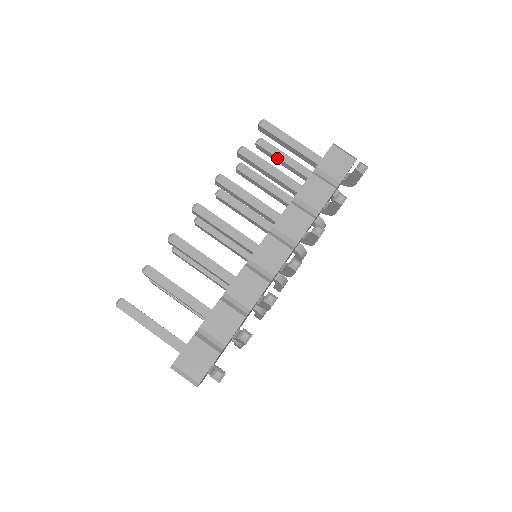
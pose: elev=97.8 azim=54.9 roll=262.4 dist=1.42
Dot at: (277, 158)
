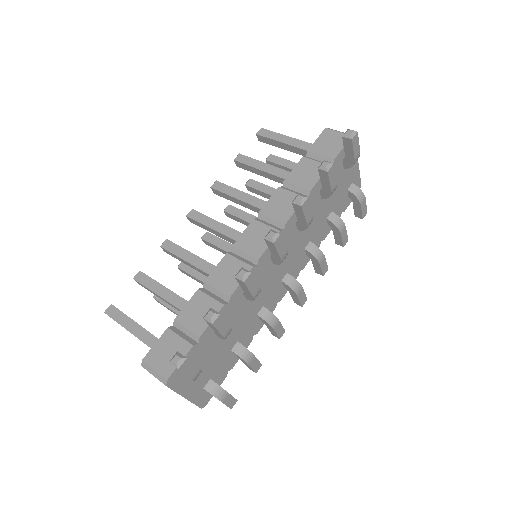
Dot at: (286, 168)
